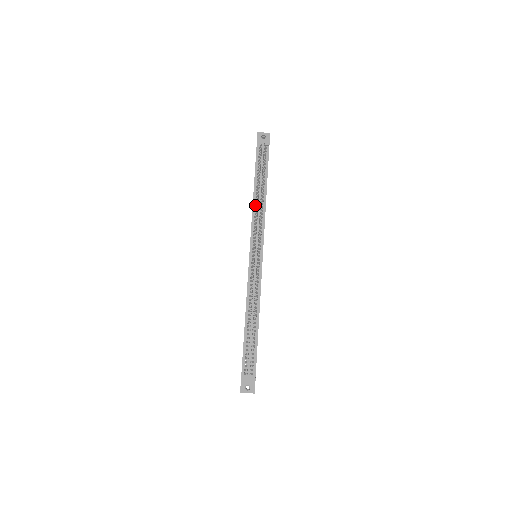
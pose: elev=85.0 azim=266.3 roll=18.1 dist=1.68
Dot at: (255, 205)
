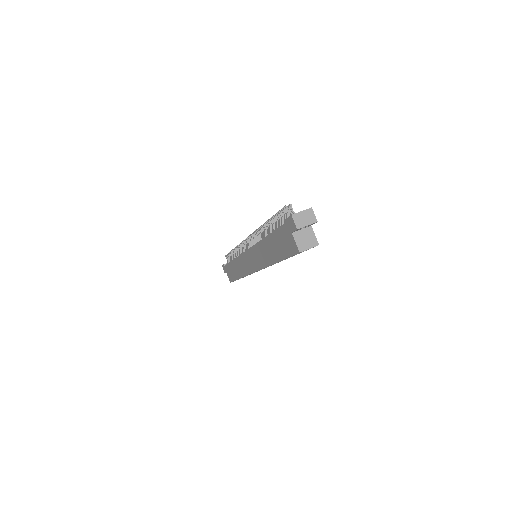
Dot at: occluded
